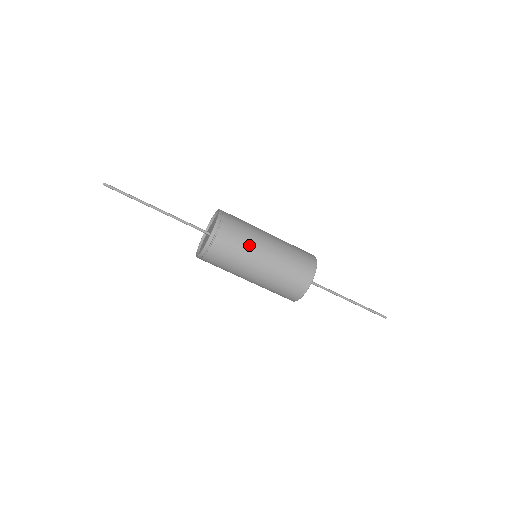
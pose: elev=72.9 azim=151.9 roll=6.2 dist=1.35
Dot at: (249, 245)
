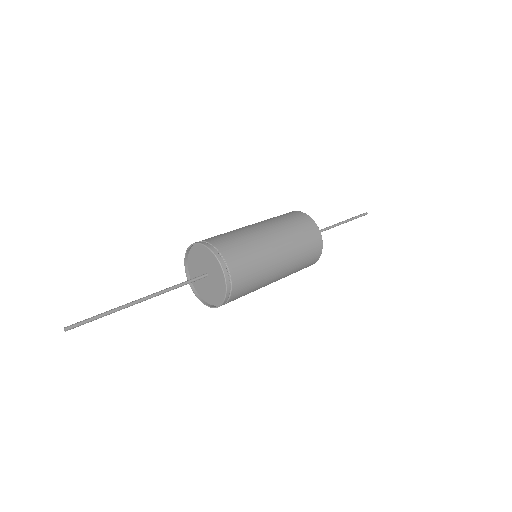
Dot at: (261, 259)
